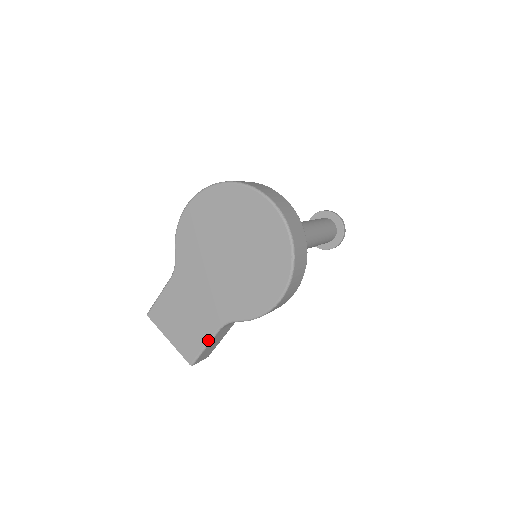
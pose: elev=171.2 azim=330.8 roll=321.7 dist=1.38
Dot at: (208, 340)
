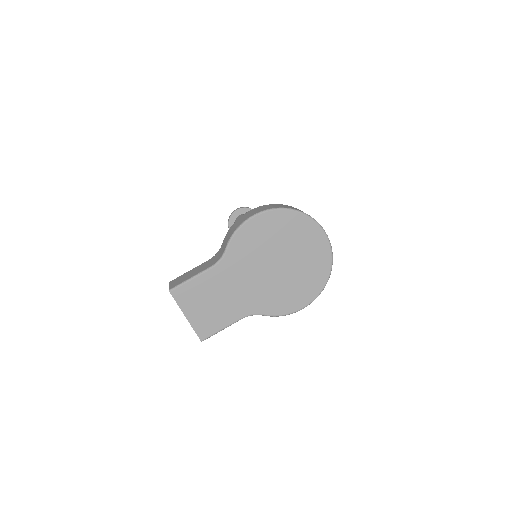
Dot at: (229, 324)
